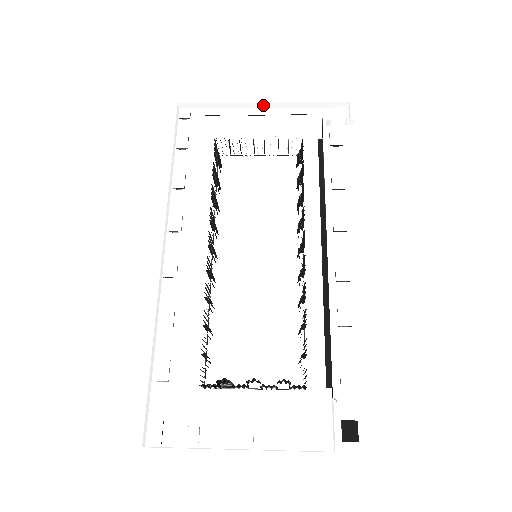
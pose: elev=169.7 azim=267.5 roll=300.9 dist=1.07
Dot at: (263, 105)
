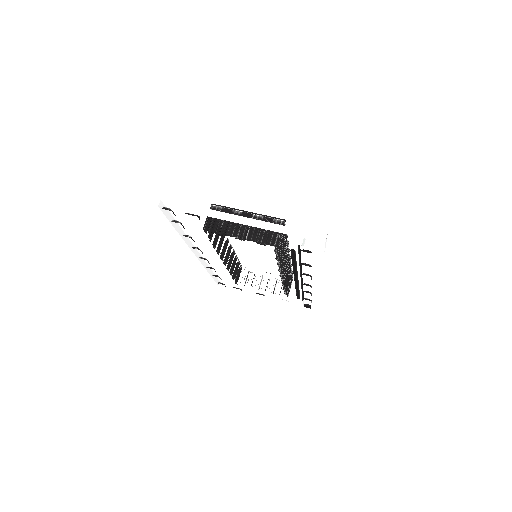
Dot at: (238, 220)
